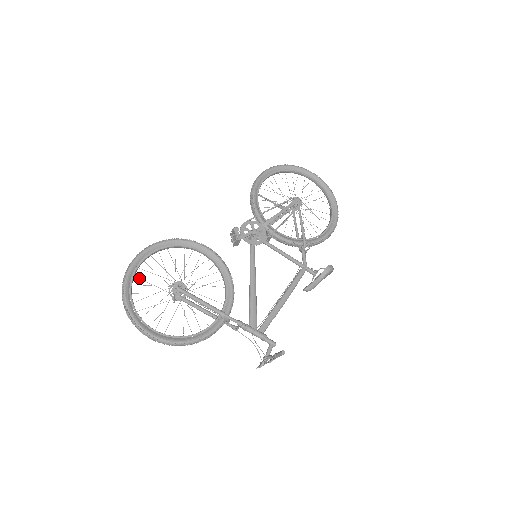
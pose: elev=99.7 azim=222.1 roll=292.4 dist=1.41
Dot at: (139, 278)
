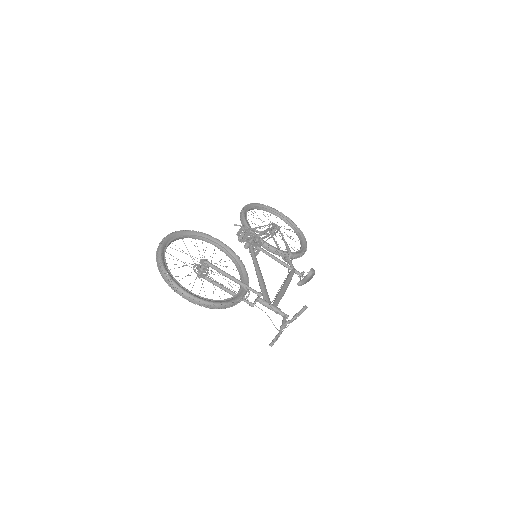
Dot at: occluded
